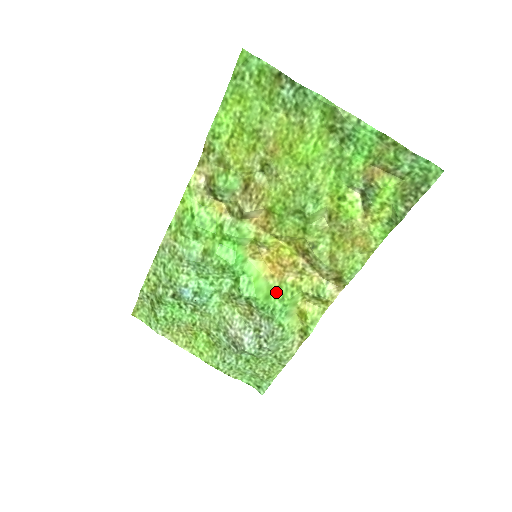
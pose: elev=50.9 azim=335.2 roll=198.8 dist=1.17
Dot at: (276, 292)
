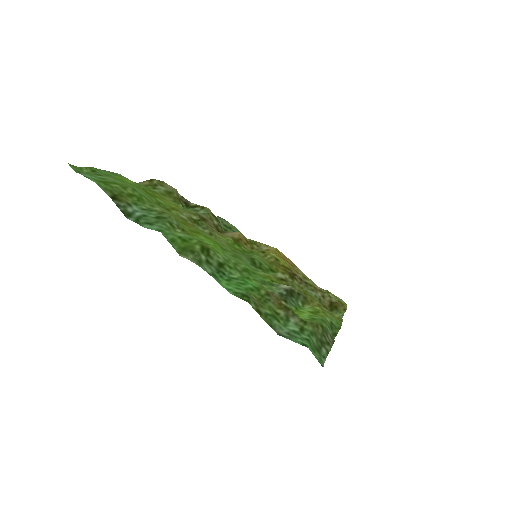
Dot at: occluded
